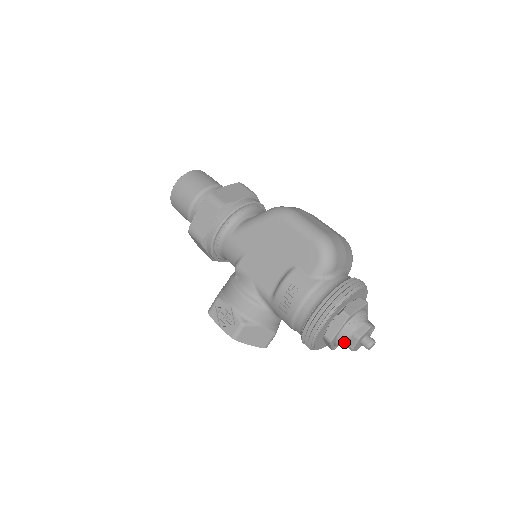
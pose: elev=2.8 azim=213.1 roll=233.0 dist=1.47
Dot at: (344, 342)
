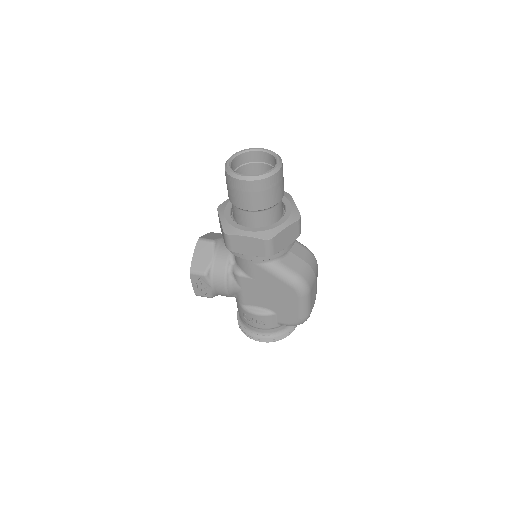
Dot at: occluded
